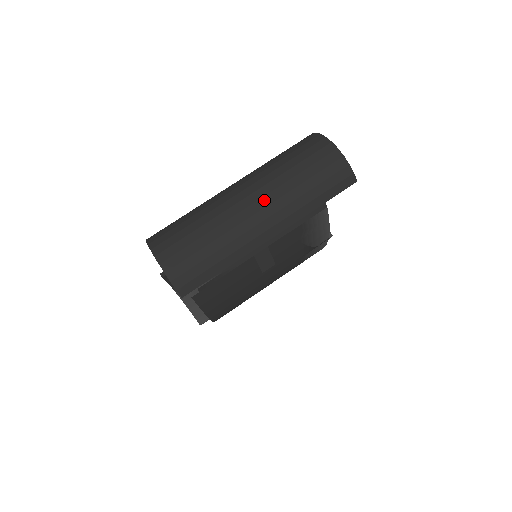
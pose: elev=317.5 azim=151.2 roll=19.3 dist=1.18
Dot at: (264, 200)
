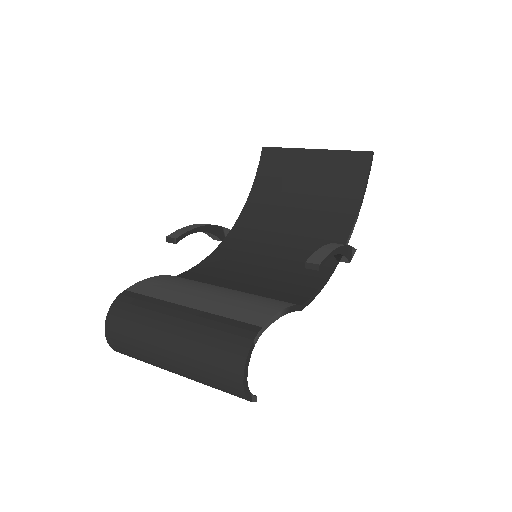
Dot at: (178, 369)
